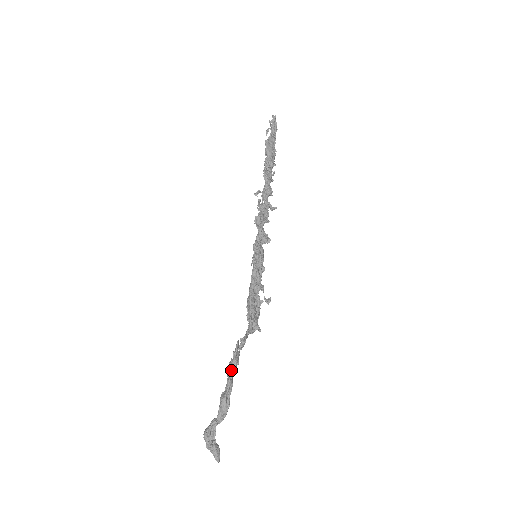
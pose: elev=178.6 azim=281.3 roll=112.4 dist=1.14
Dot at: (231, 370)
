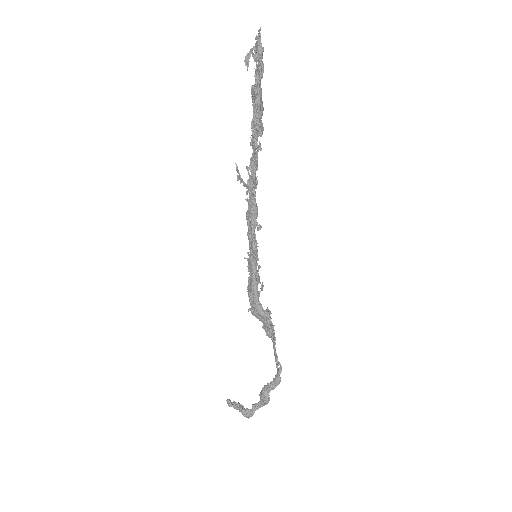
Dot at: (277, 385)
